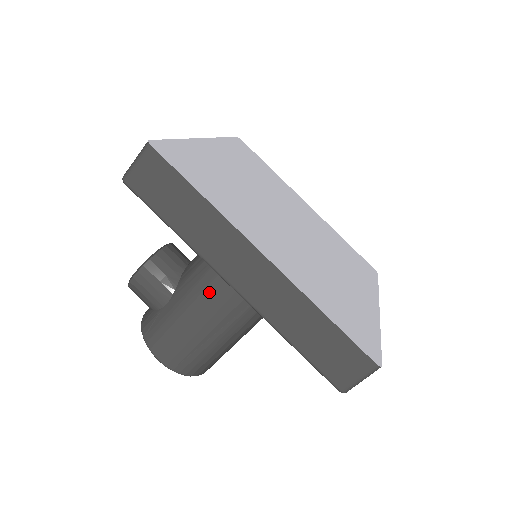
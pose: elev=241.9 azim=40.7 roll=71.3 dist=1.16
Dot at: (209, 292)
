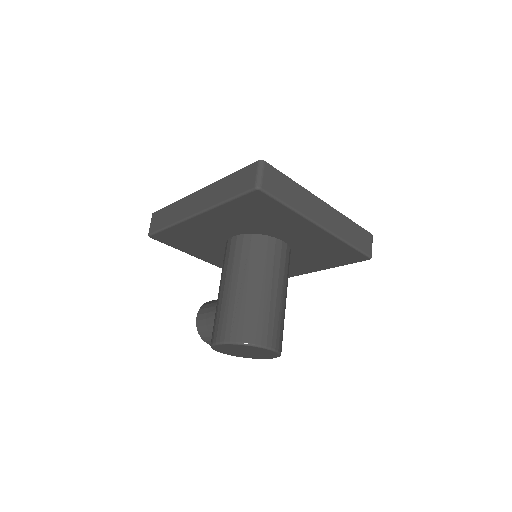
Dot at: (224, 274)
